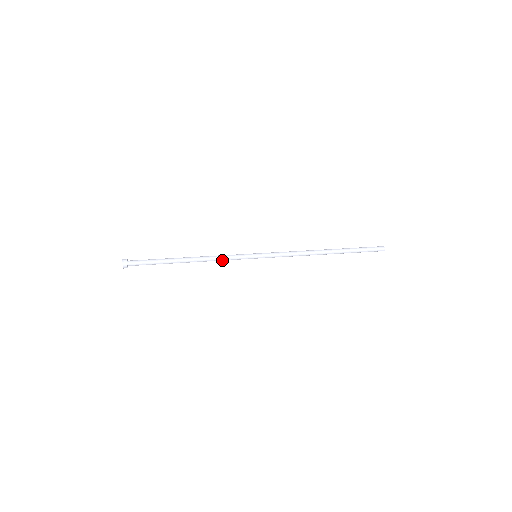
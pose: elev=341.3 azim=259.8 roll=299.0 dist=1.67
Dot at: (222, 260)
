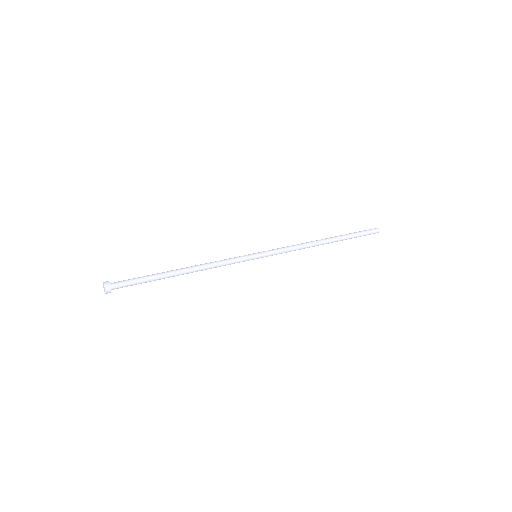
Dot at: (221, 265)
